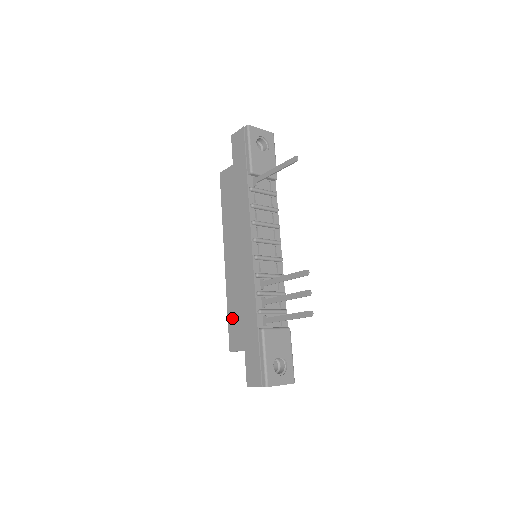
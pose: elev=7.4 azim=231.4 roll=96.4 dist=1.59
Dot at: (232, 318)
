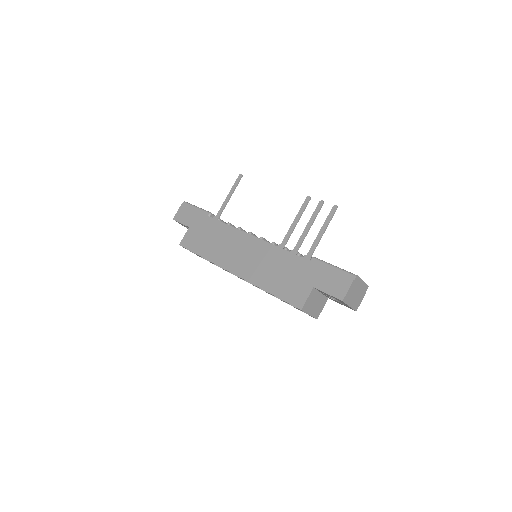
Dot at: (279, 289)
